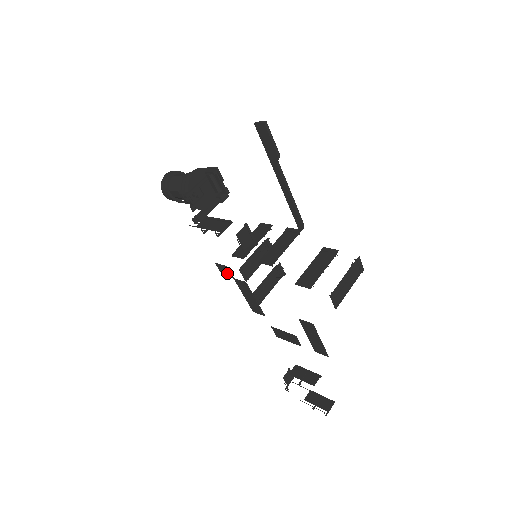
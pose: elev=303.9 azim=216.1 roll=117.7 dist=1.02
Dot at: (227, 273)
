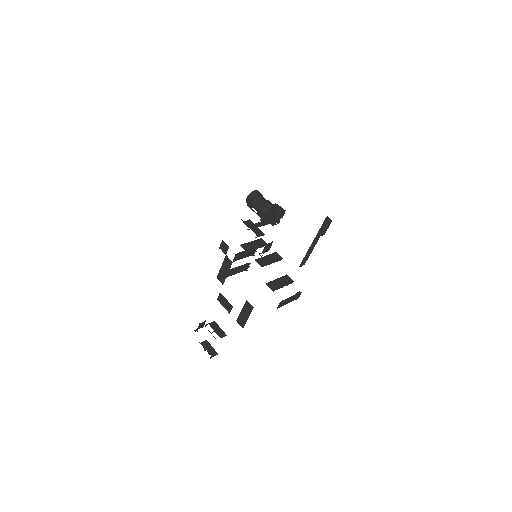
Dot at: (225, 250)
